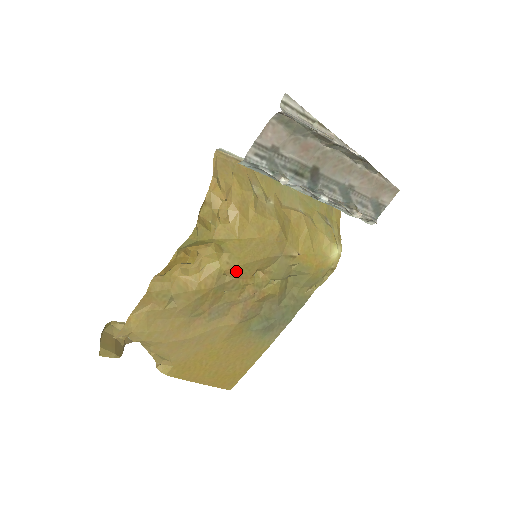
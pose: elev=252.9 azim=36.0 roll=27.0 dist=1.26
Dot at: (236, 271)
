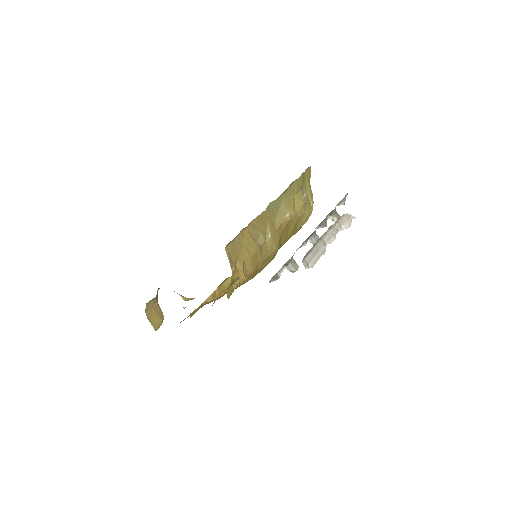
Dot at: occluded
